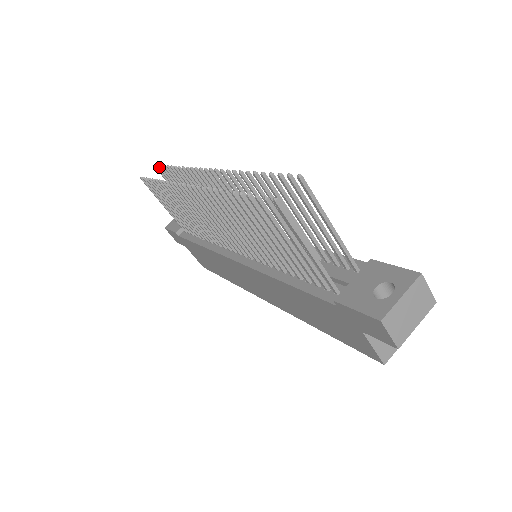
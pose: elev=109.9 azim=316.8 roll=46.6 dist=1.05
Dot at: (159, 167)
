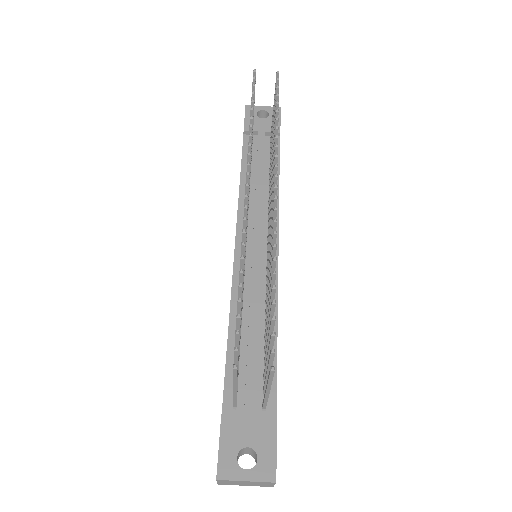
Dot at: (277, 81)
